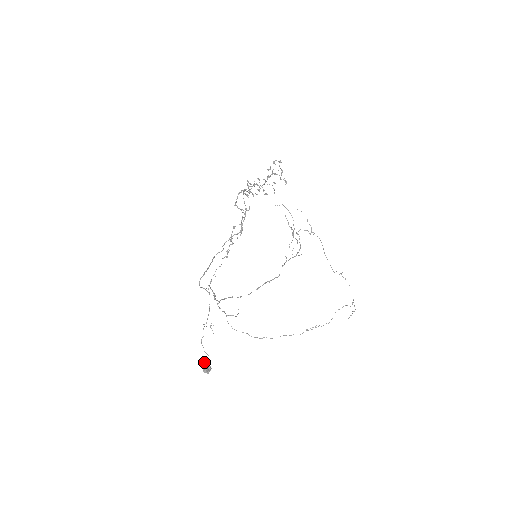
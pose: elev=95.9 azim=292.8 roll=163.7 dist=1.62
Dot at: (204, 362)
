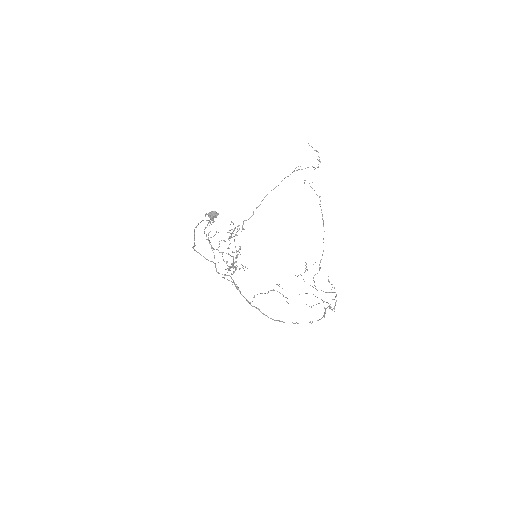
Dot at: occluded
